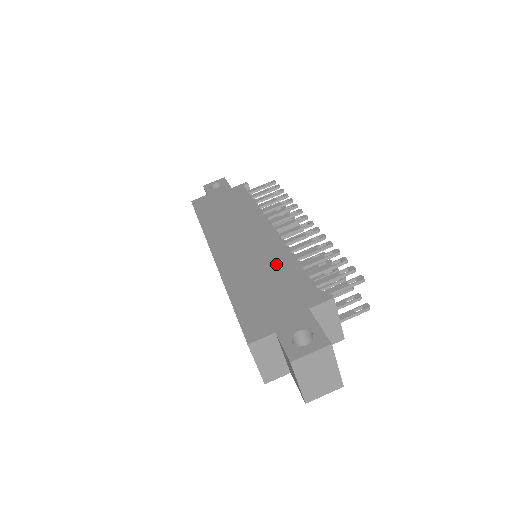
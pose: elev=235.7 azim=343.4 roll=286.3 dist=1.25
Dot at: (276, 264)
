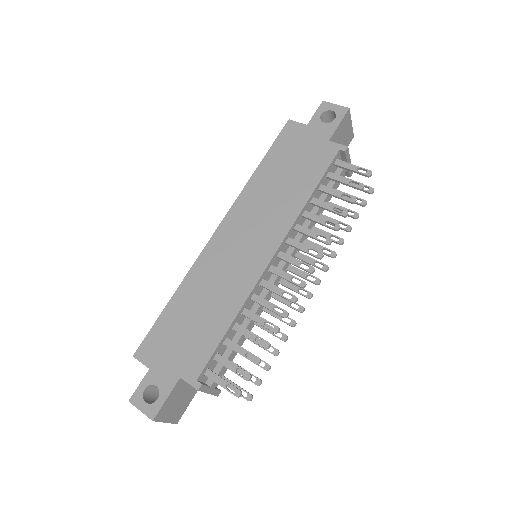
Dot at: (221, 306)
